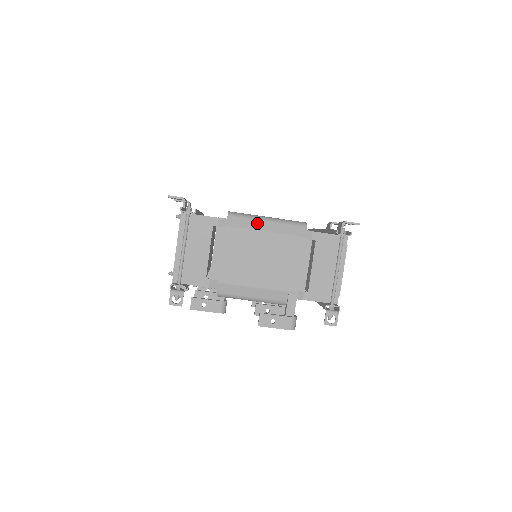
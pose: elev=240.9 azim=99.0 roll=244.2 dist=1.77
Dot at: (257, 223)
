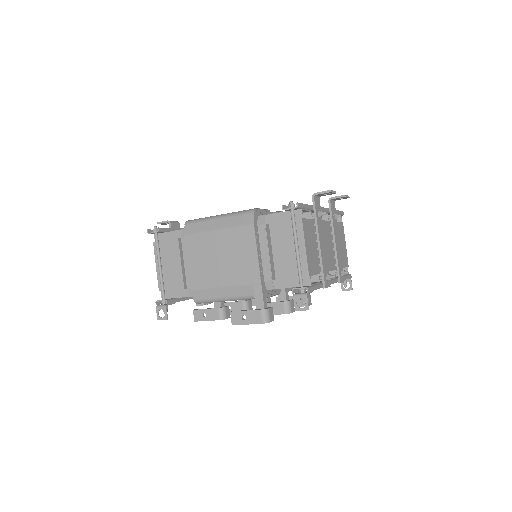
Dot at: (209, 224)
